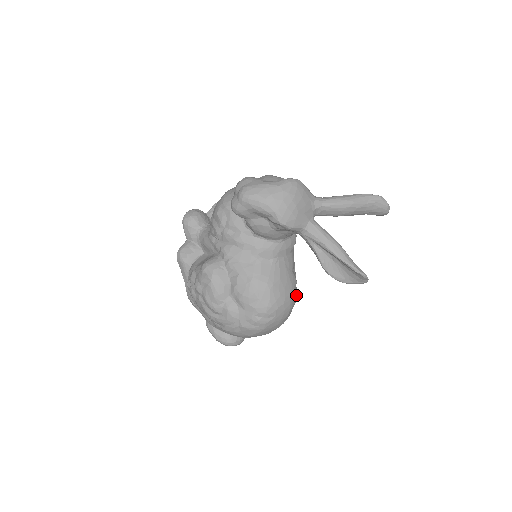
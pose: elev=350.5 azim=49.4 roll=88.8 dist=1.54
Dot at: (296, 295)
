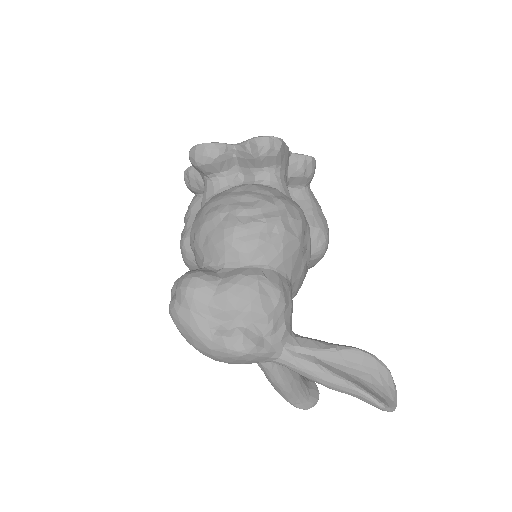
Dot at: occluded
